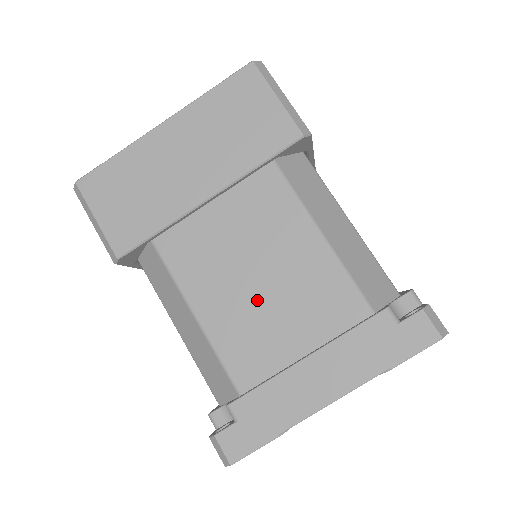
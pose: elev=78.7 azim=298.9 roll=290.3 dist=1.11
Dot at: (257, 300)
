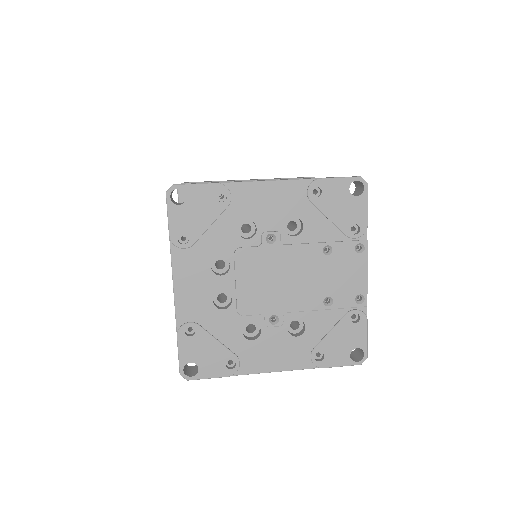
Dot at: occluded
